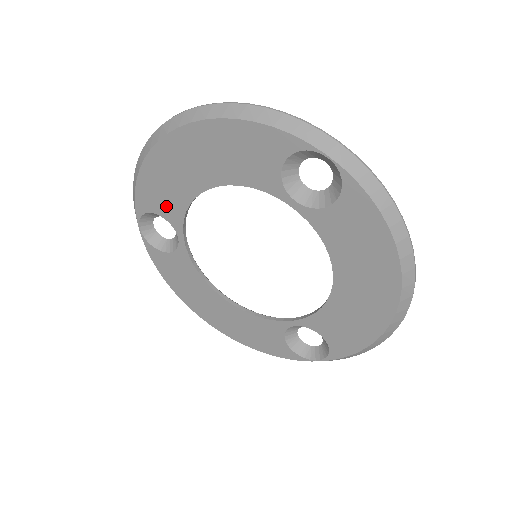
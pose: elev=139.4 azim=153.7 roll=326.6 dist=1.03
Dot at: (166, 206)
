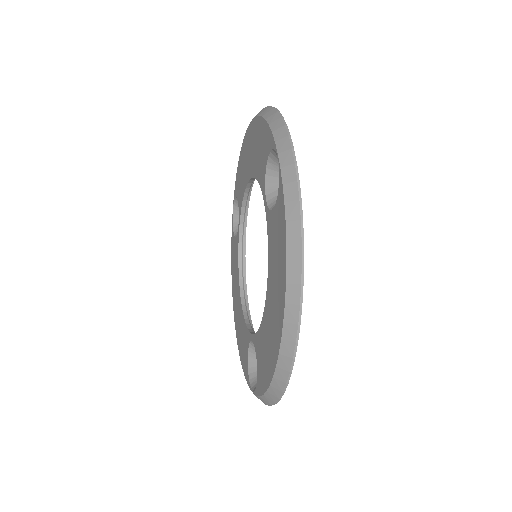
Dot at: (240, 192)
